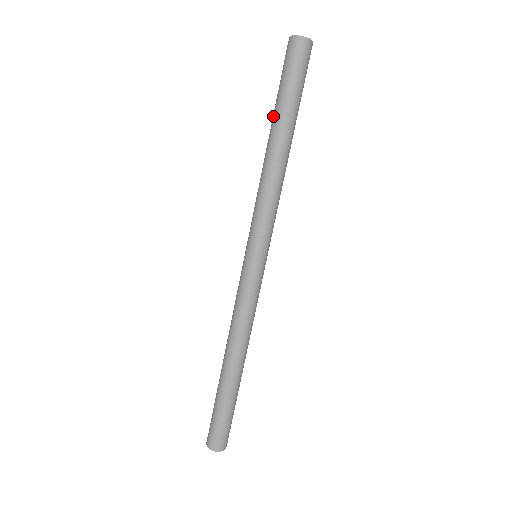
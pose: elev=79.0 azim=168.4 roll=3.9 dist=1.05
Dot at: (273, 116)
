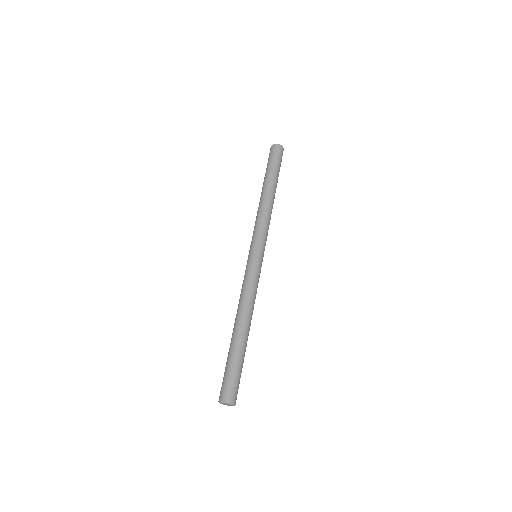
Dot at: (265, 179)
